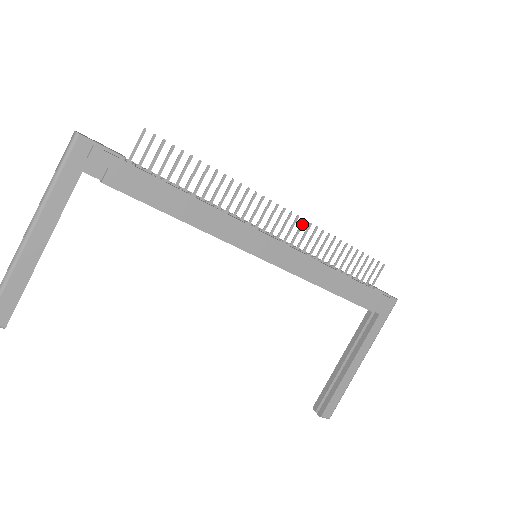
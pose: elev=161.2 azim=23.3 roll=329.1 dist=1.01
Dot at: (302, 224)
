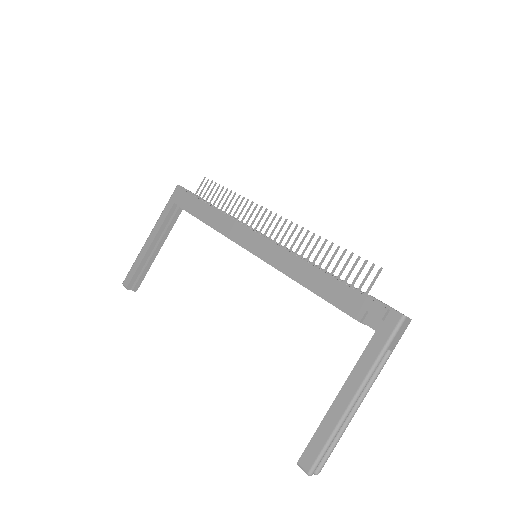
Dot at: (290, 226)
